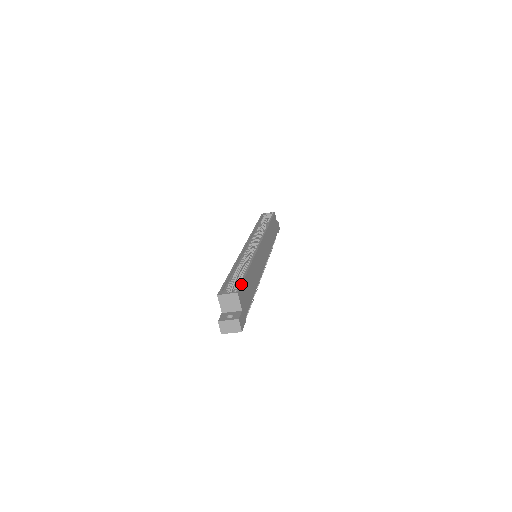
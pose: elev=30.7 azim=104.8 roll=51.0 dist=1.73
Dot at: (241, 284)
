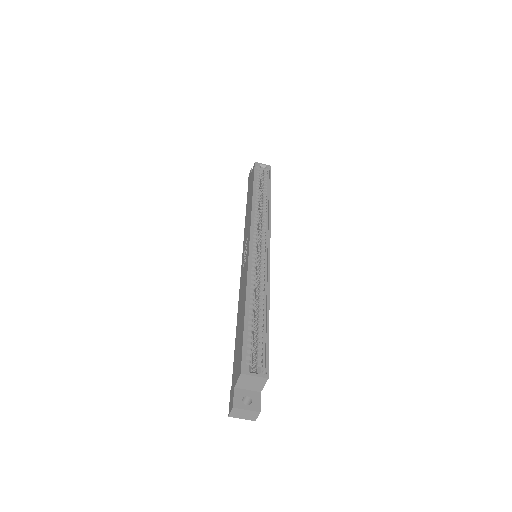
Dot at: occluded
